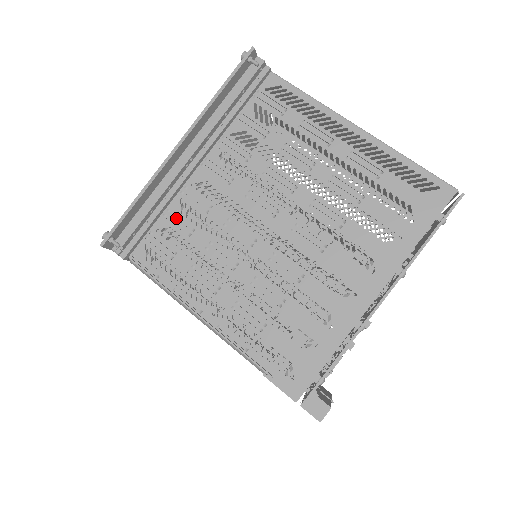
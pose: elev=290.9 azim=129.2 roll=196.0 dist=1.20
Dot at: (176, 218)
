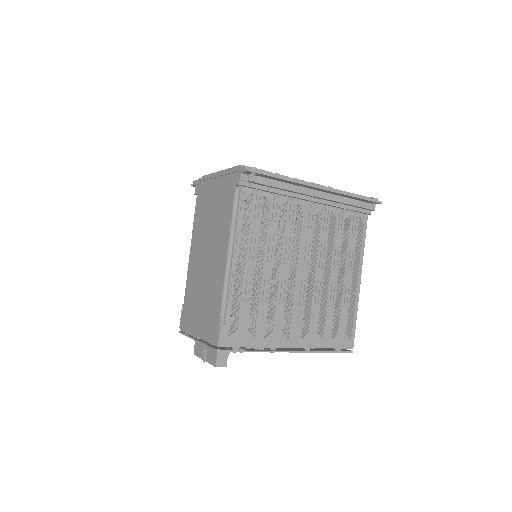
Dot at: (276, 205)
